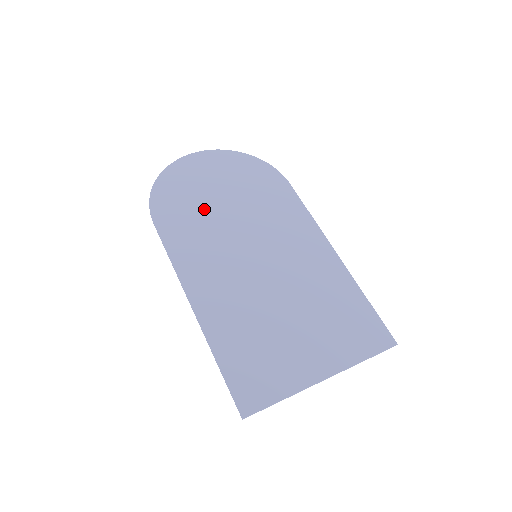
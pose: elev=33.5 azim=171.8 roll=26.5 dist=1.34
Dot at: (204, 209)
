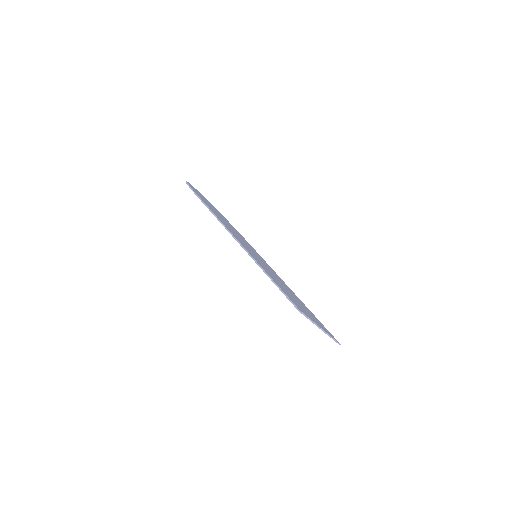
Dot at: occluded
